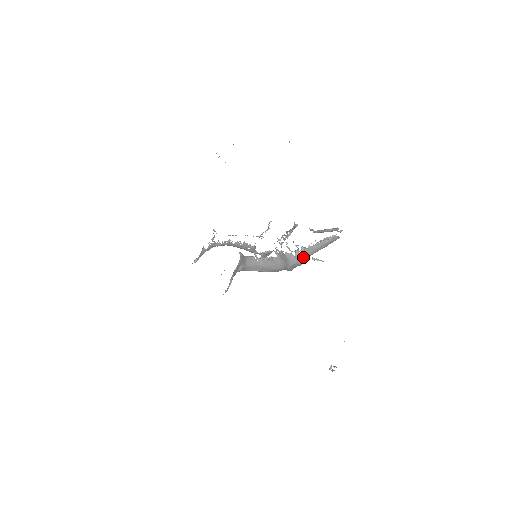
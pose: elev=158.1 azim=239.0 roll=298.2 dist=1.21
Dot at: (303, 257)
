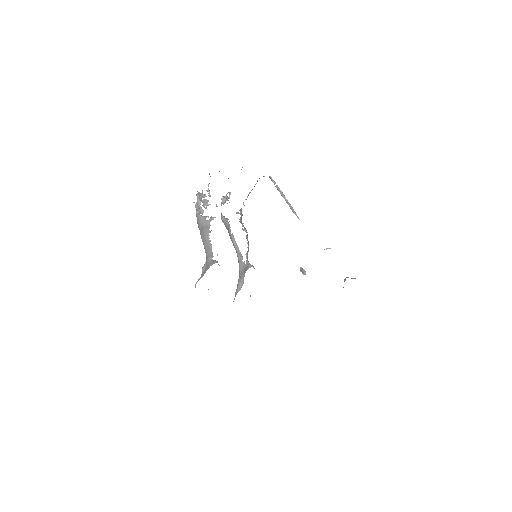
Dot at: occluded
